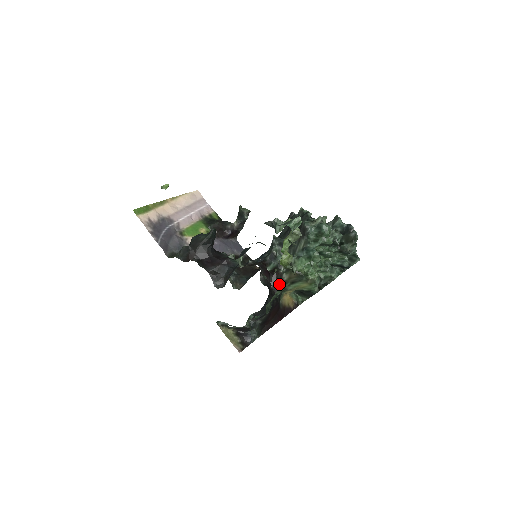
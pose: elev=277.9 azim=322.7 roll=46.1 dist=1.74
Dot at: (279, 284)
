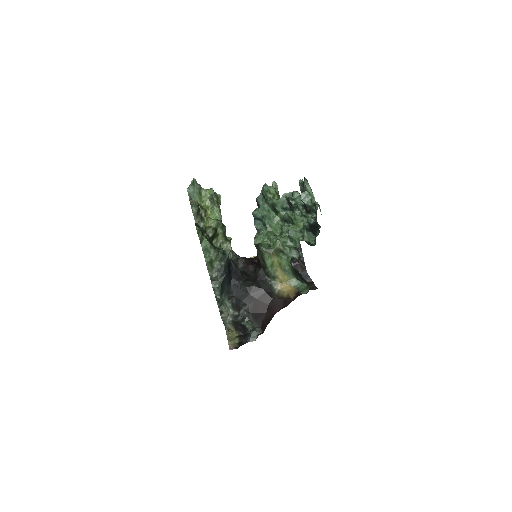
Dot at: (260, 269)
